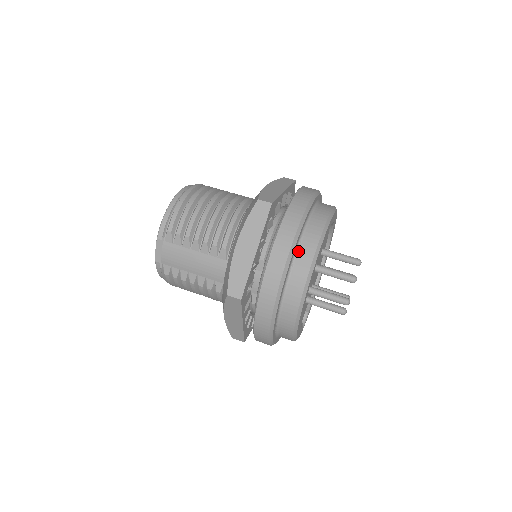
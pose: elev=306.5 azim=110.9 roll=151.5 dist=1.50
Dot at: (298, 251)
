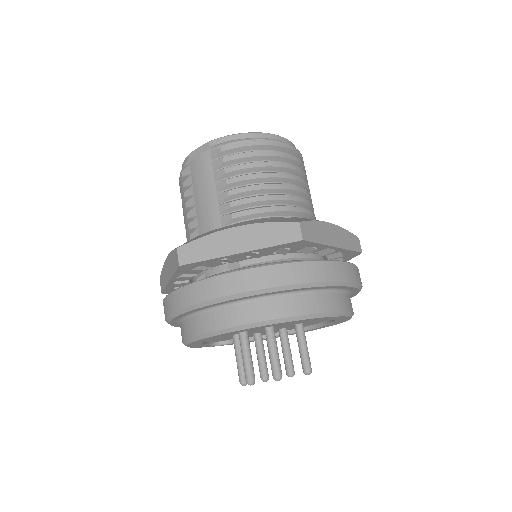
Dot at: (265, 299)
